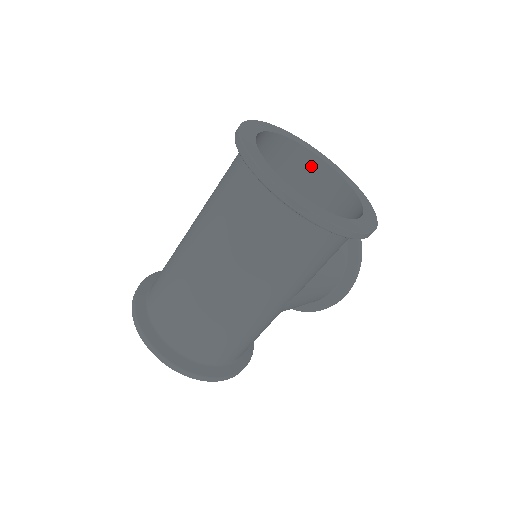
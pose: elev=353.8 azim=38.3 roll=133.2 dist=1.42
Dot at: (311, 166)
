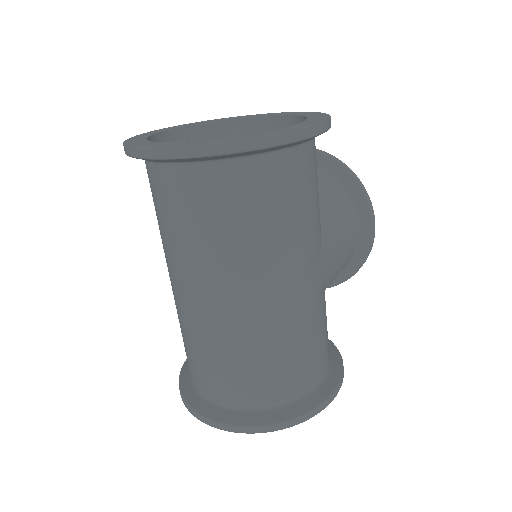
Dot at: (232, 134)
